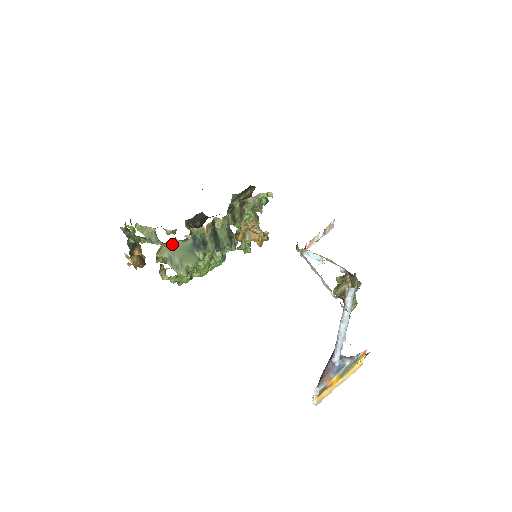
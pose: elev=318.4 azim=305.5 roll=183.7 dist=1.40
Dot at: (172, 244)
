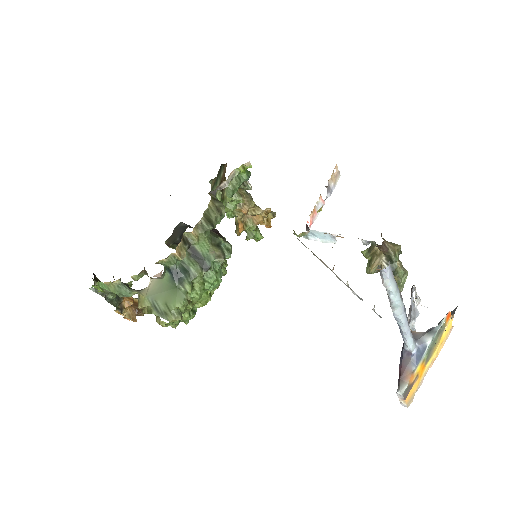
Dot at: (149, 287)
